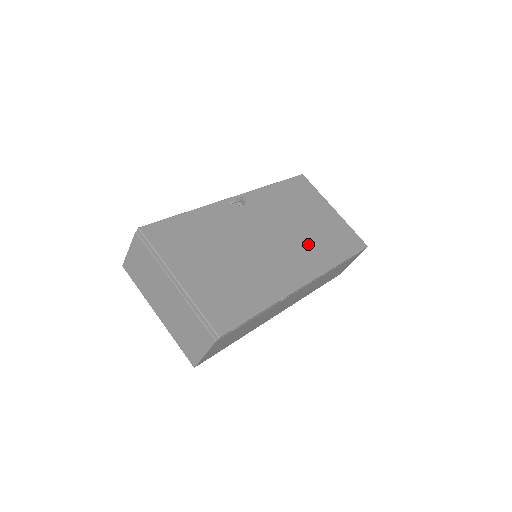
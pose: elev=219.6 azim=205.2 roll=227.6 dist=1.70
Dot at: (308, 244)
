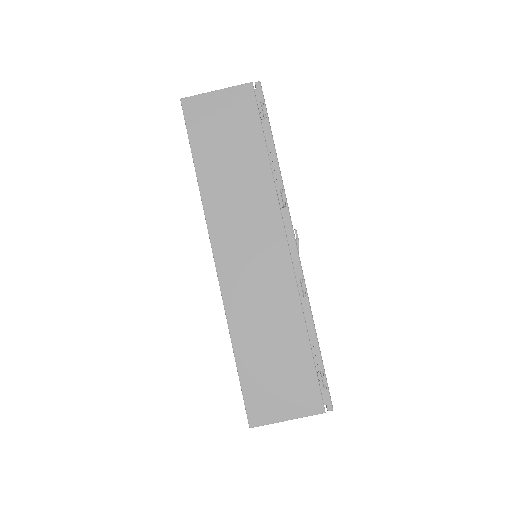
Dot at: occluded
